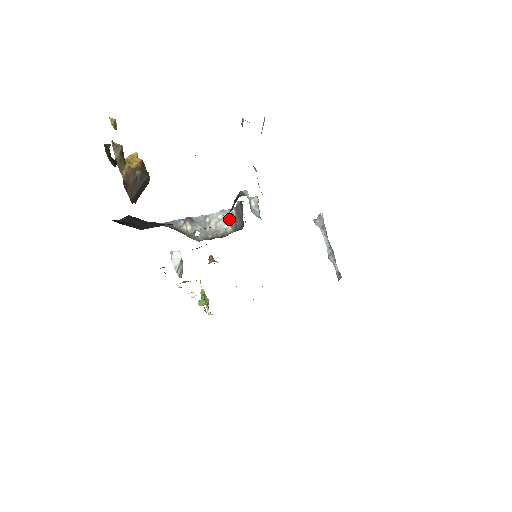
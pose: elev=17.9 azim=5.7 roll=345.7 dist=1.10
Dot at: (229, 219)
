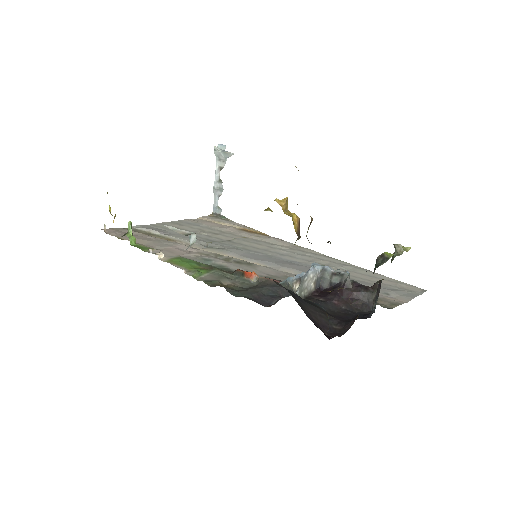
Dot at: (315, 278)
